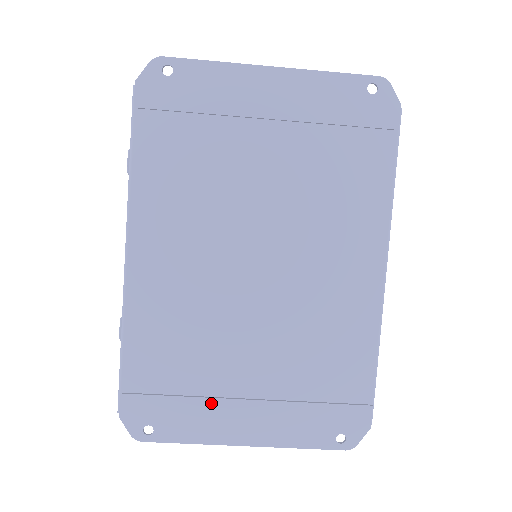
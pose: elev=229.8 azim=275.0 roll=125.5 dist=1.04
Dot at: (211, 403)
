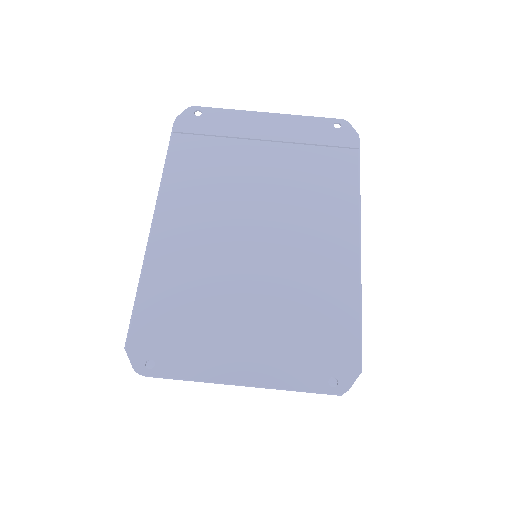
Dot at: (211, 341)
